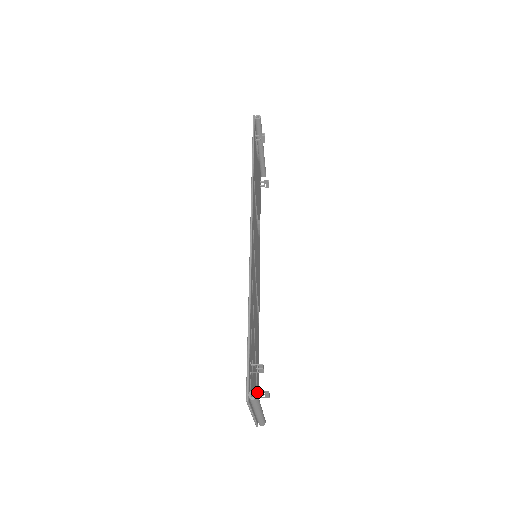
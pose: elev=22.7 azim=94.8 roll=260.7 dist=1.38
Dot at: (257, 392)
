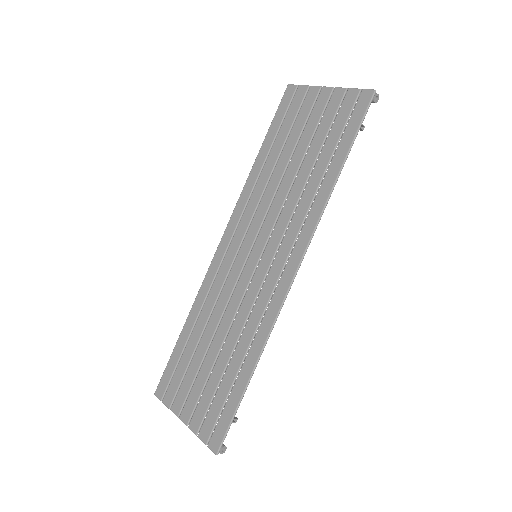
Dot at: (174, 373)
